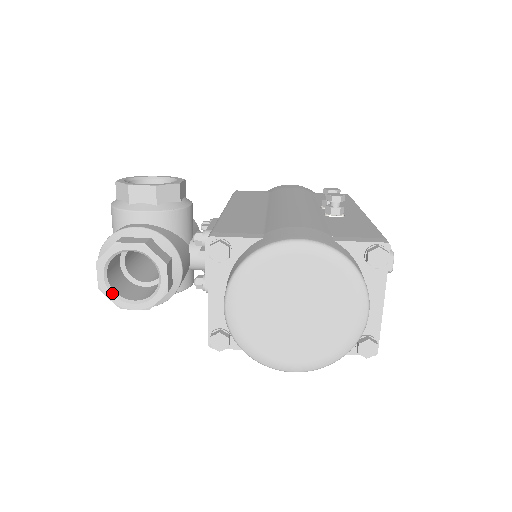
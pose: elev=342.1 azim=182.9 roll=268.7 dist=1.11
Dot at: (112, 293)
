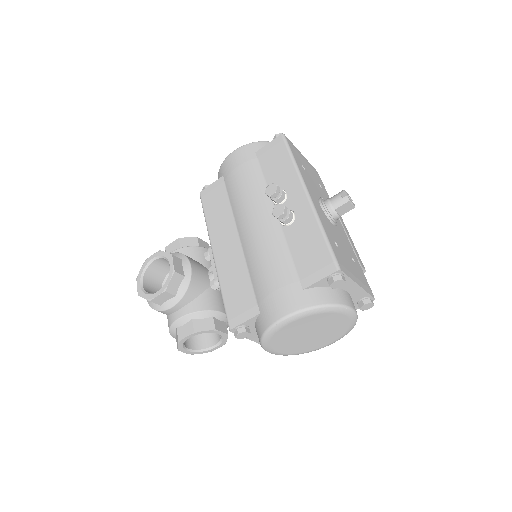
Dot at: (200, 352)
